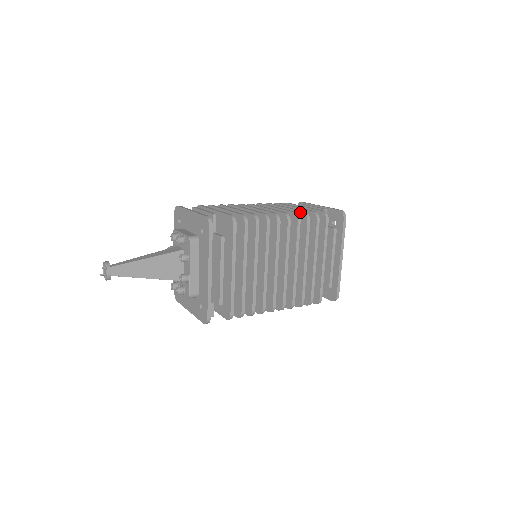
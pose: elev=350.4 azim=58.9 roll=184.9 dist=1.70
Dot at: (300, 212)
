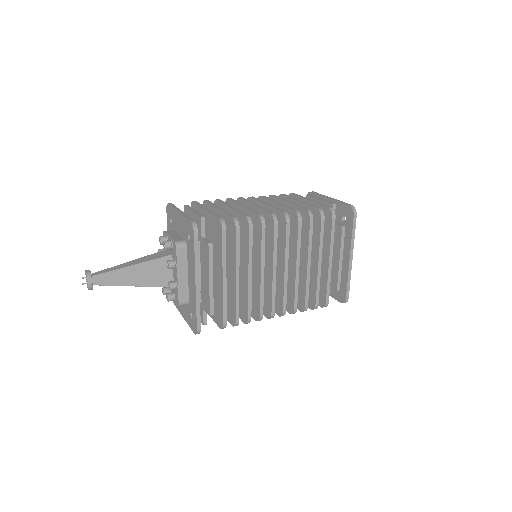
Dot at: (303, 210)
